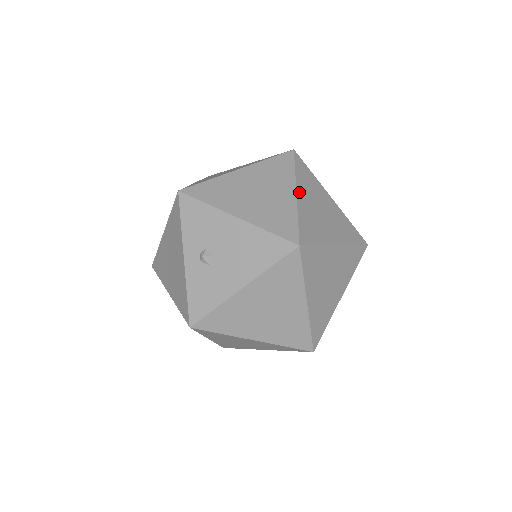
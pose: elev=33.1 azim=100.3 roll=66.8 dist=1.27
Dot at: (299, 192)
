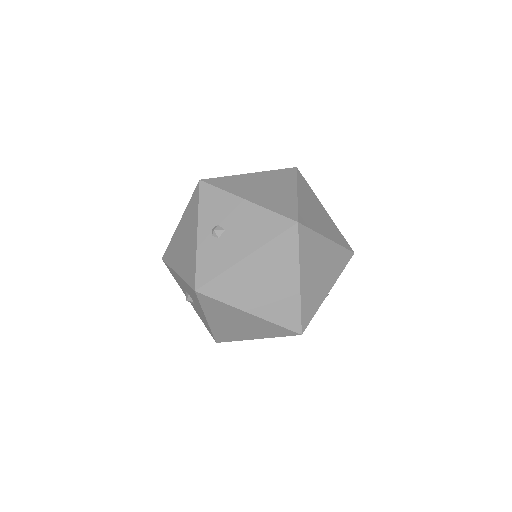
Dot at: (299, 192)
